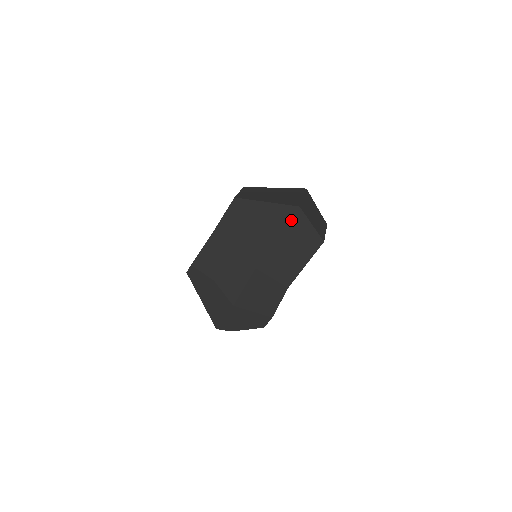
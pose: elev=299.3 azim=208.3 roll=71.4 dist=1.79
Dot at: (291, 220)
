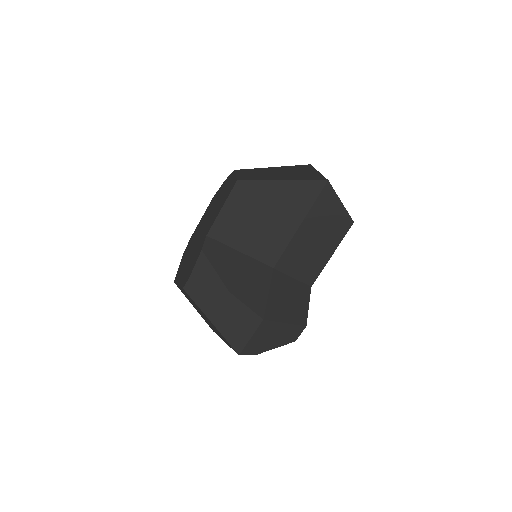
Dot at: (318, 199)
